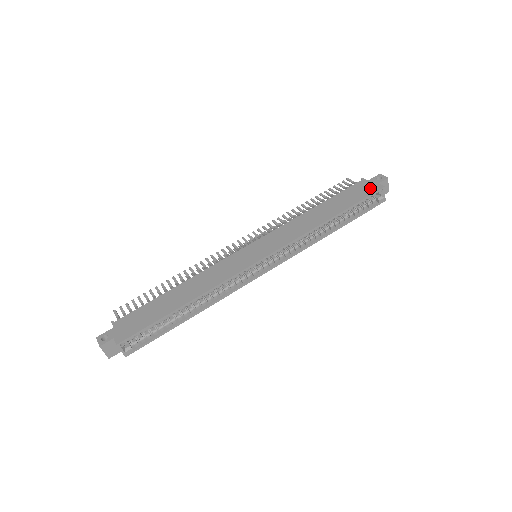
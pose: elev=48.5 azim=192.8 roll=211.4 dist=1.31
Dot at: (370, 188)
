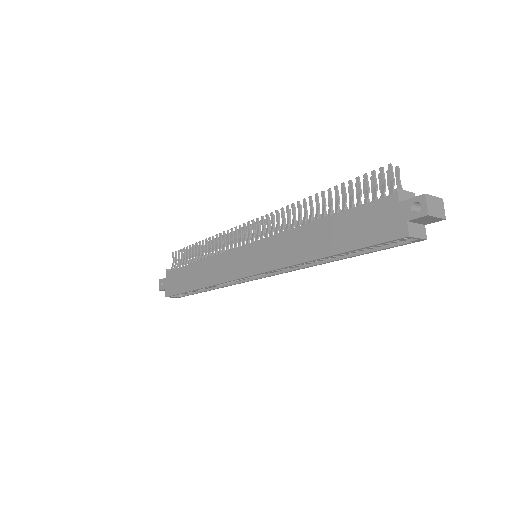
Dot at: (389, 226)
